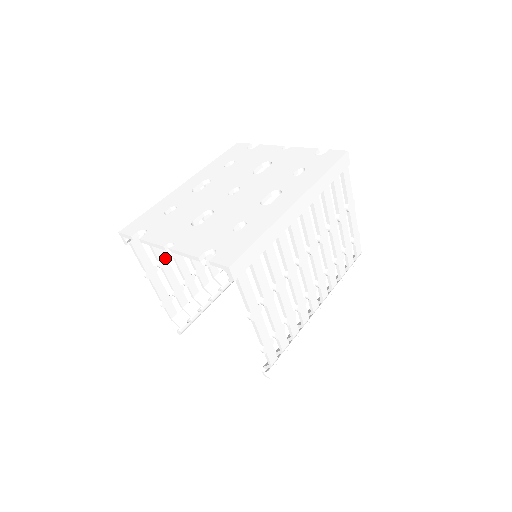
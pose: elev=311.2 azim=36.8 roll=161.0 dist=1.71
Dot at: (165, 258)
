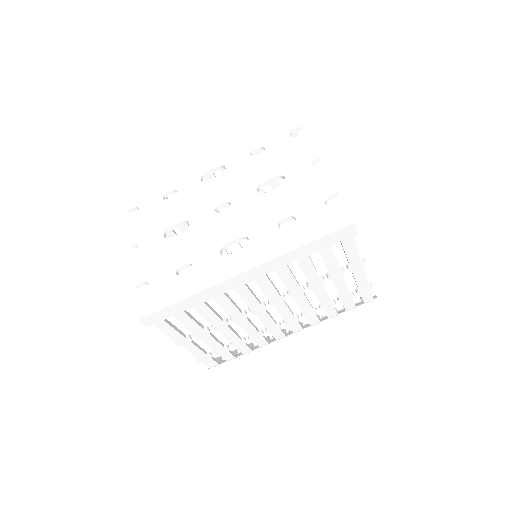
Dot at: occluded
